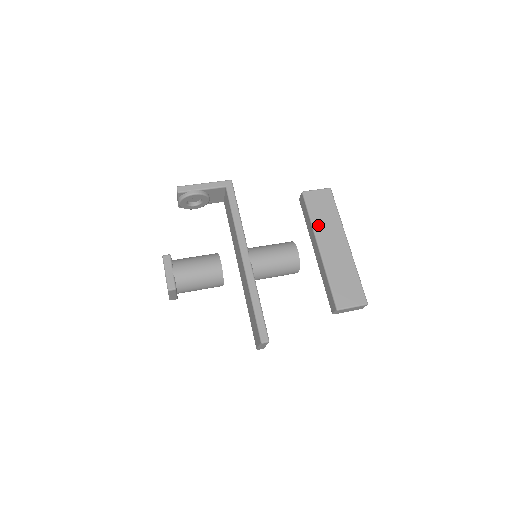
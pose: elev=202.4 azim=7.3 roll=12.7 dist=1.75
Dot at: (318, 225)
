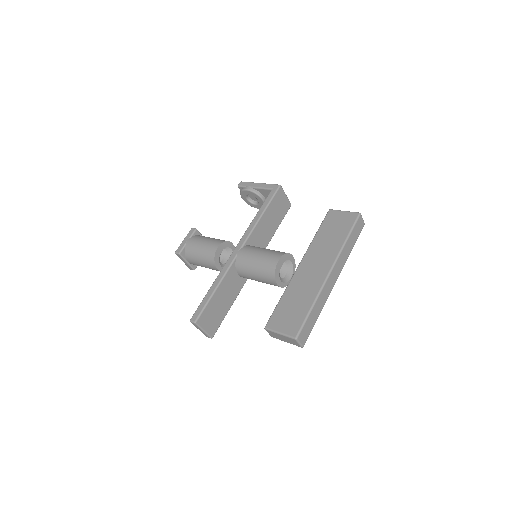
Dot at: (316, 244)
